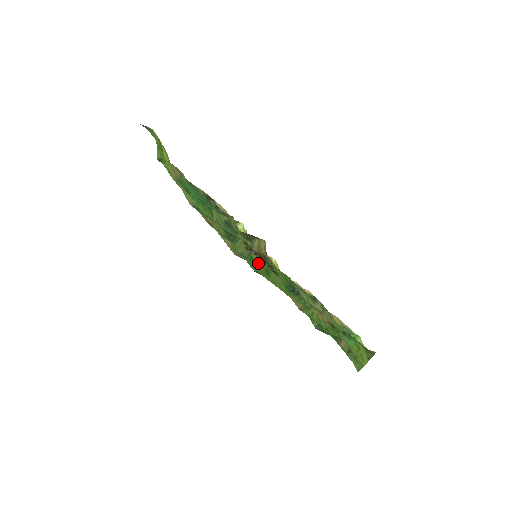
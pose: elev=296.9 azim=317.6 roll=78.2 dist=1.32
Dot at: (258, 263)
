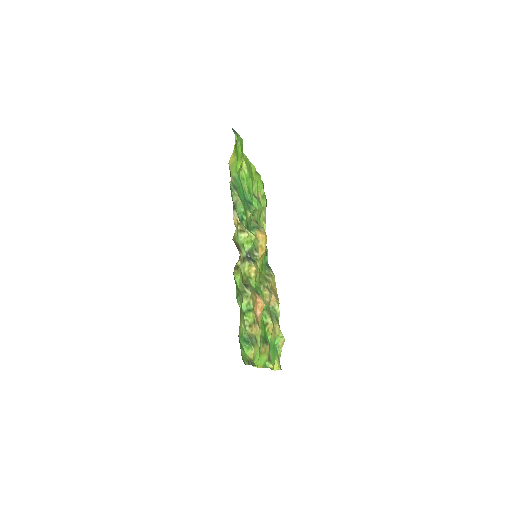
Dot at: occluded
